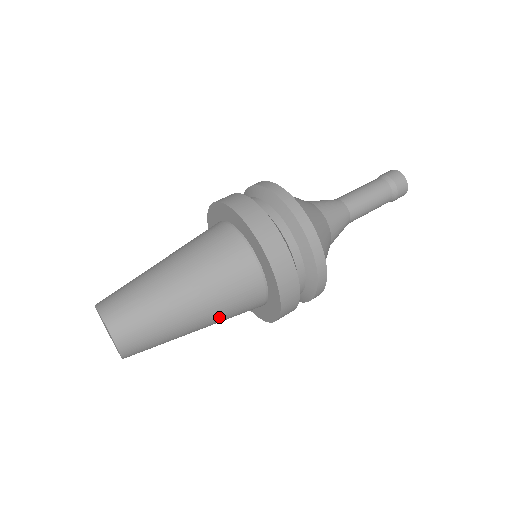
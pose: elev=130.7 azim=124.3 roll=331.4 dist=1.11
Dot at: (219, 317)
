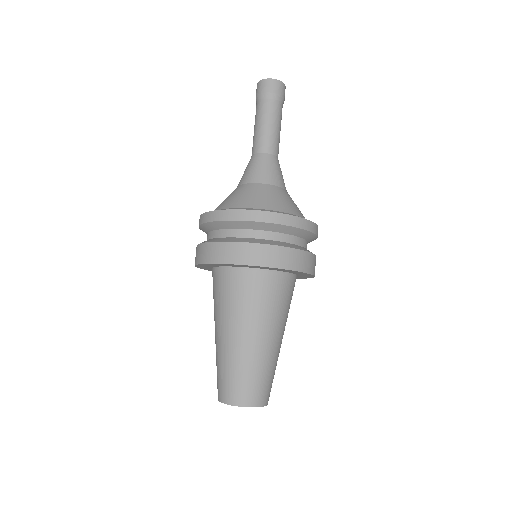
Dot at: occluded
